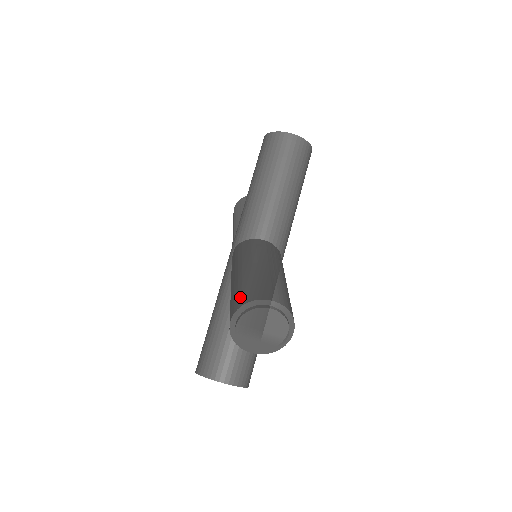
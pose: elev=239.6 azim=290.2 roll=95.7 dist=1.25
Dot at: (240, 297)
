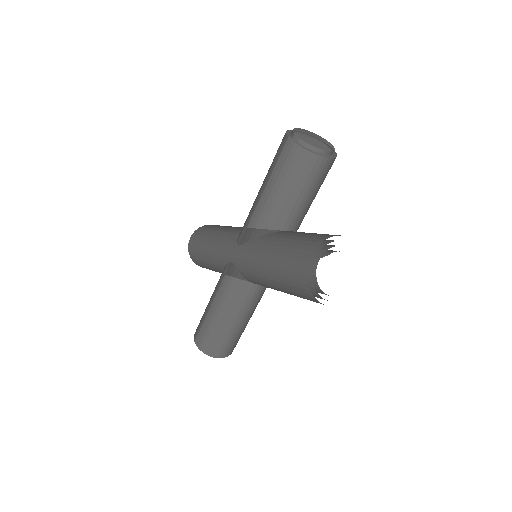
Dot at: (203, 341)
